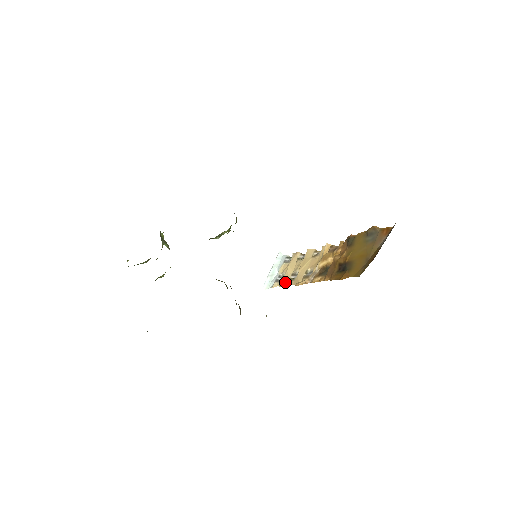
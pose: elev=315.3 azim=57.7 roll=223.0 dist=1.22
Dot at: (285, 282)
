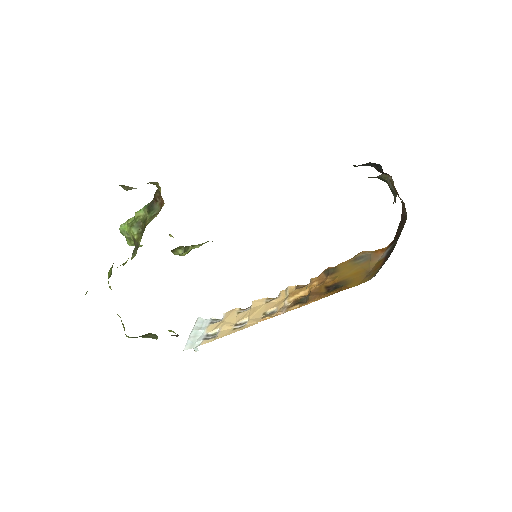
Dot at: (227, 333)
